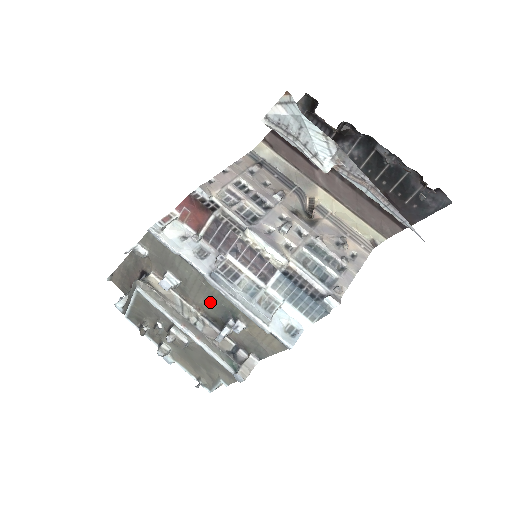
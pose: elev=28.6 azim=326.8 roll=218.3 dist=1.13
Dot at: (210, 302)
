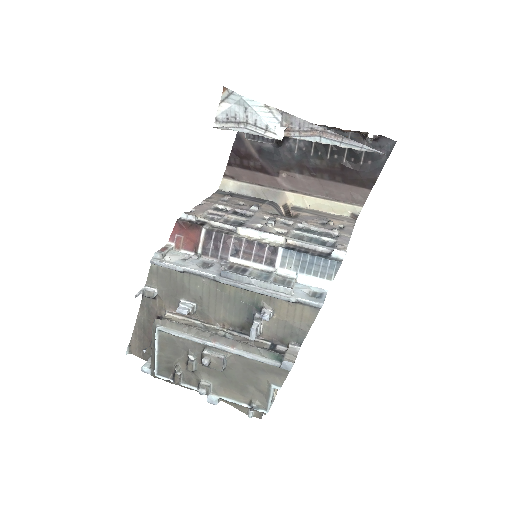
Dot at: (231, 308)
